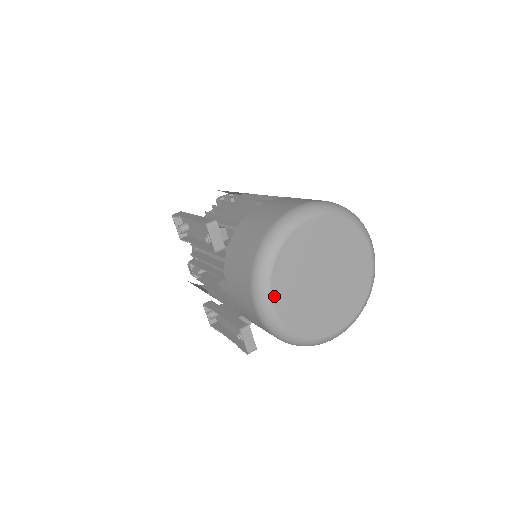
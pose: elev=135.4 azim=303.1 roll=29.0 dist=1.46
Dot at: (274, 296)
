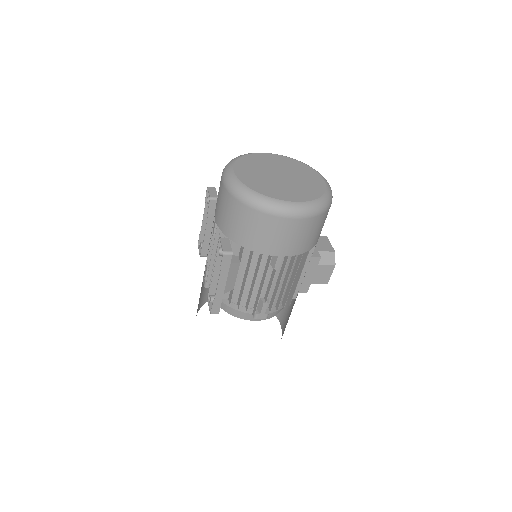
Dot at: (235, 169)
